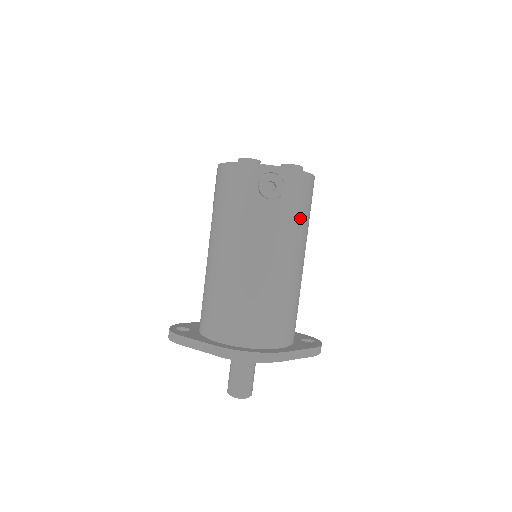
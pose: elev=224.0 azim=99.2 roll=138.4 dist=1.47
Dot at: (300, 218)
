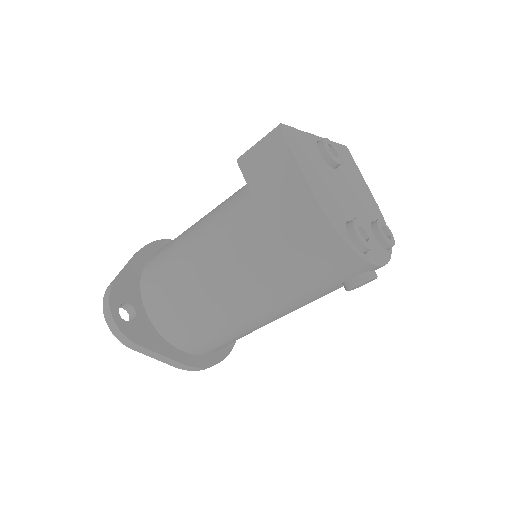
Dot at: occluded
